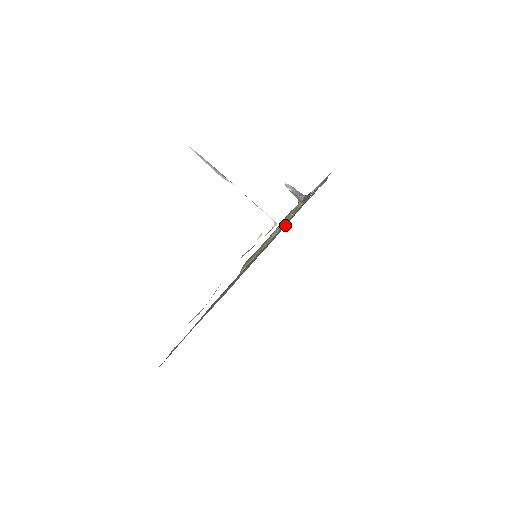
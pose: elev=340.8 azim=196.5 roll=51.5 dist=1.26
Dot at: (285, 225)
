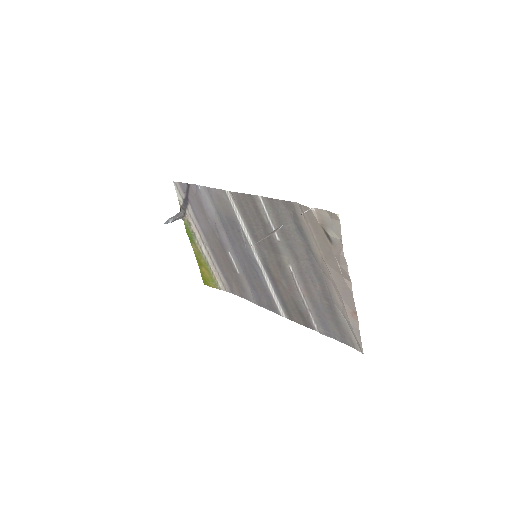
Dot at: (264, 218)
